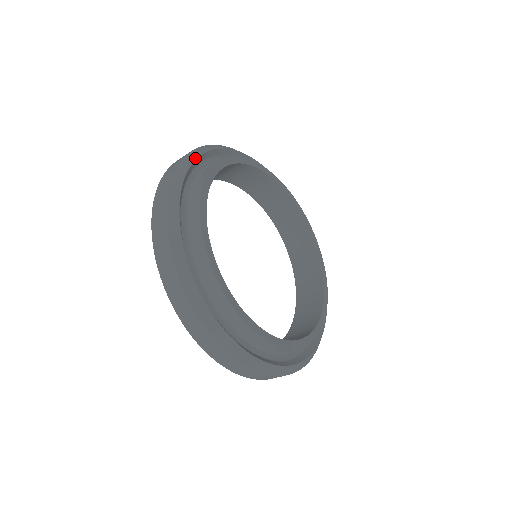
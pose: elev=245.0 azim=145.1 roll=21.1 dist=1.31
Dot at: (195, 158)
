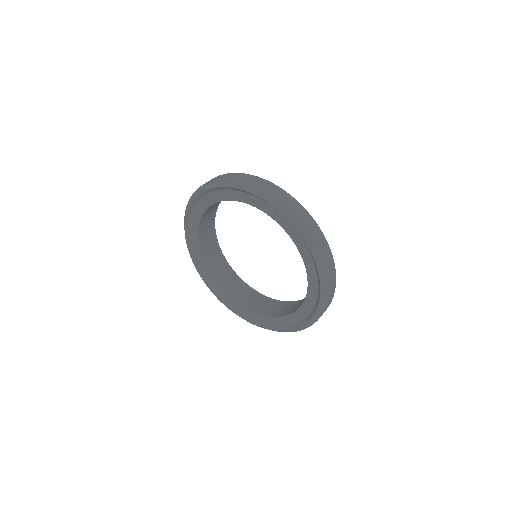
Dot at: occluded
